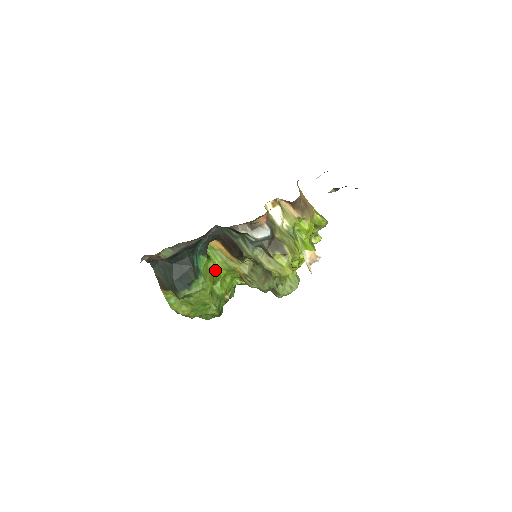
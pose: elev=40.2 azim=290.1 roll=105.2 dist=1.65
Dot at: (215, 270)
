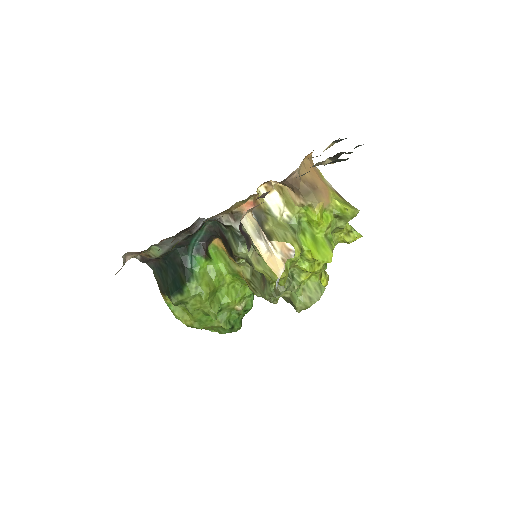
Dot at: (216, 273)
